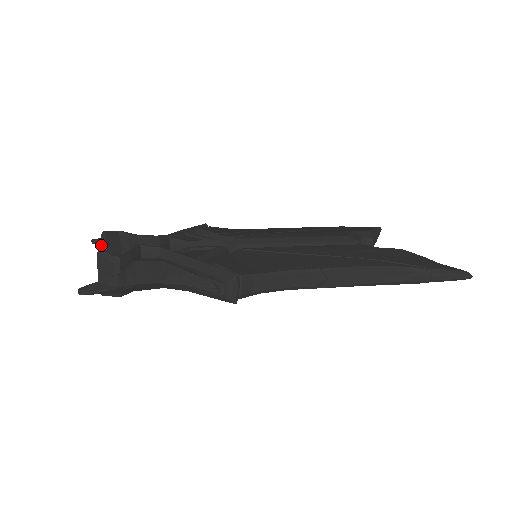
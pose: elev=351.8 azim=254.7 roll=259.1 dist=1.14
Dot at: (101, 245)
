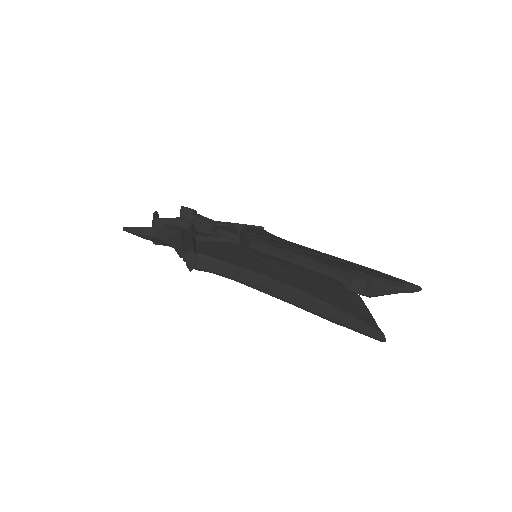
Dot at: (180, 215)
